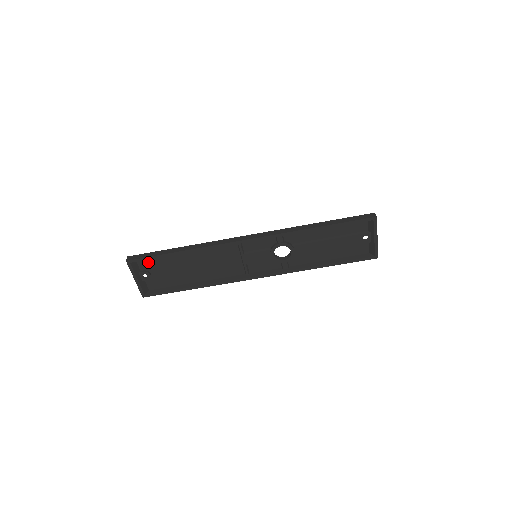
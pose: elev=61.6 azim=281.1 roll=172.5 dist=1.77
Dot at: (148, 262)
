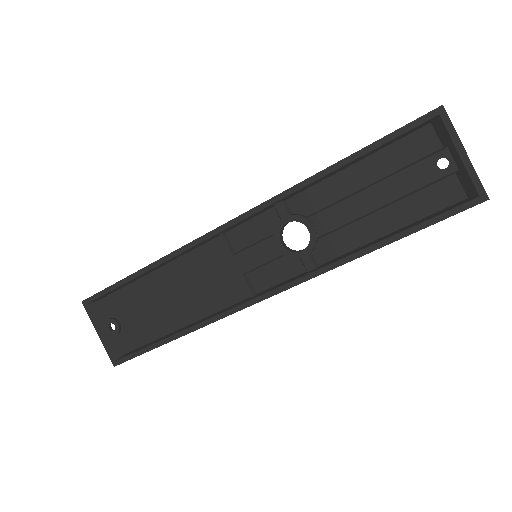
Dot at: (112, 302)
